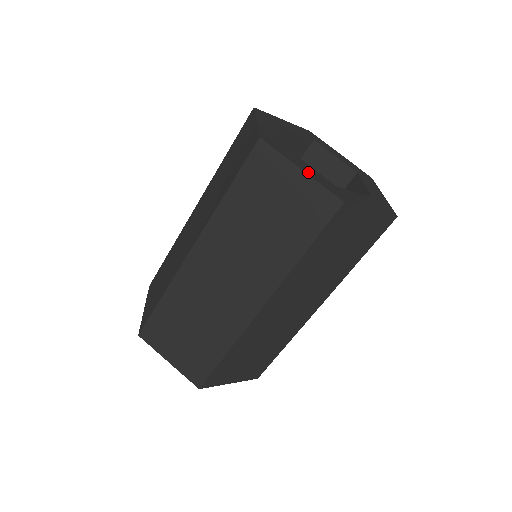
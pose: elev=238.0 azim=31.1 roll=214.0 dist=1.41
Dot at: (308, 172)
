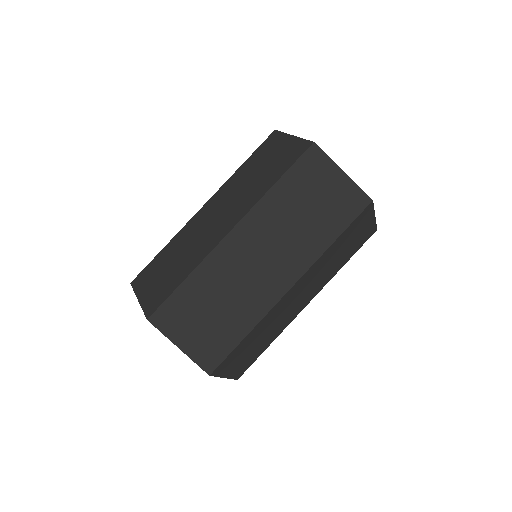
Dot at: occluded
